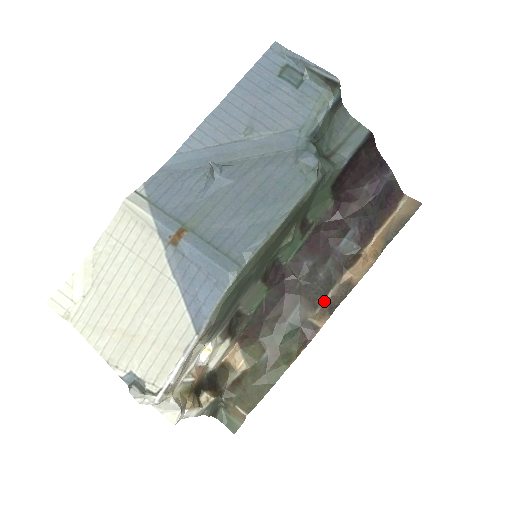
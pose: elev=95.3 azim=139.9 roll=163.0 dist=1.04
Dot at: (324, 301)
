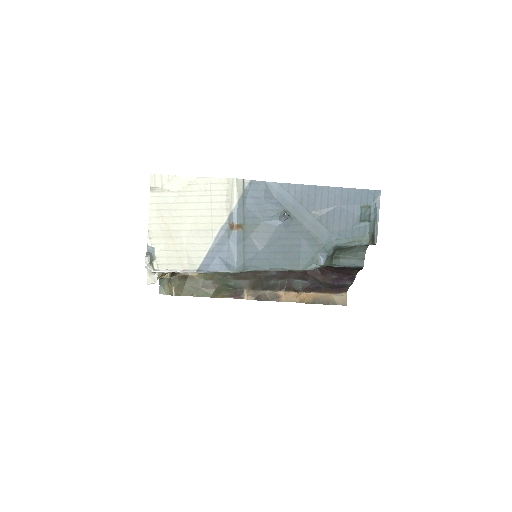
Dot at: (260, 291)
